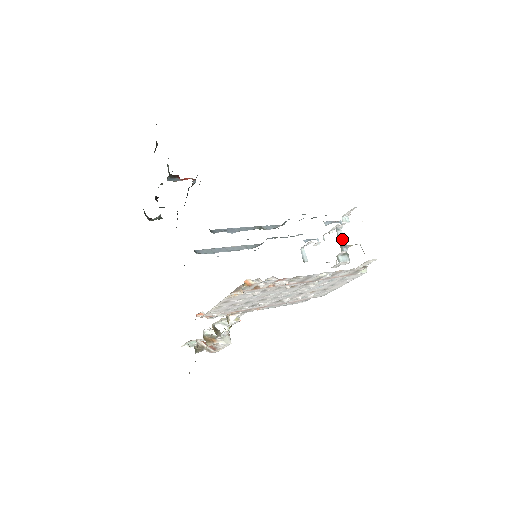
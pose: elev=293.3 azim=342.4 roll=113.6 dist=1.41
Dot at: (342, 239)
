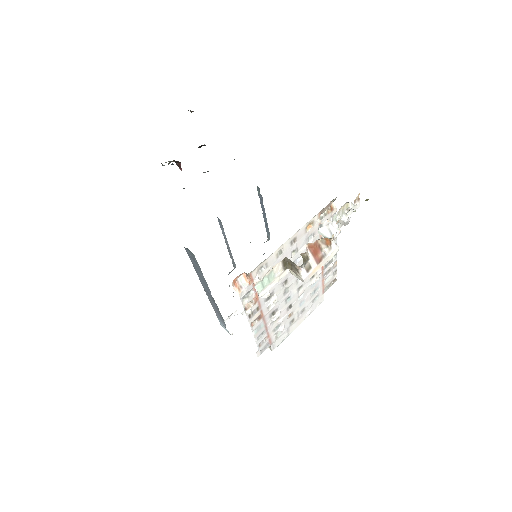
Dot at: occluded
